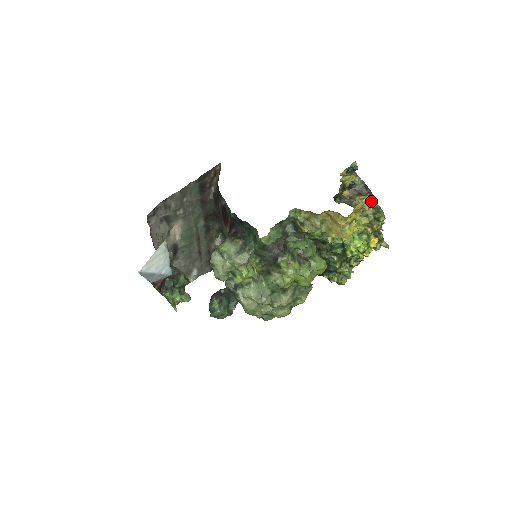
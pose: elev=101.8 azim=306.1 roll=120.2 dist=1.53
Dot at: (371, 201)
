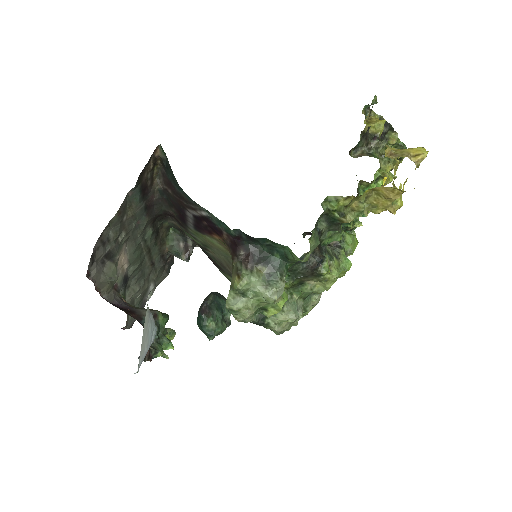
Dot at: occluded
